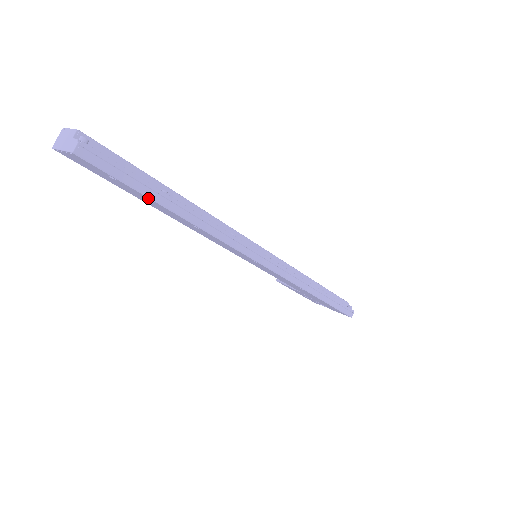
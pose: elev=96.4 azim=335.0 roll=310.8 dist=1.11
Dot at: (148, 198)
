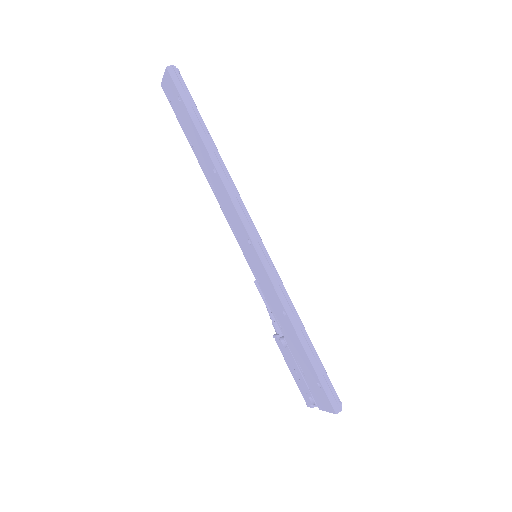
Dot at: (193, 123)
